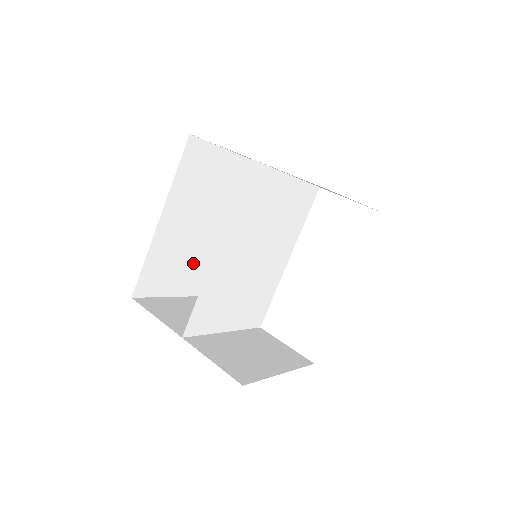
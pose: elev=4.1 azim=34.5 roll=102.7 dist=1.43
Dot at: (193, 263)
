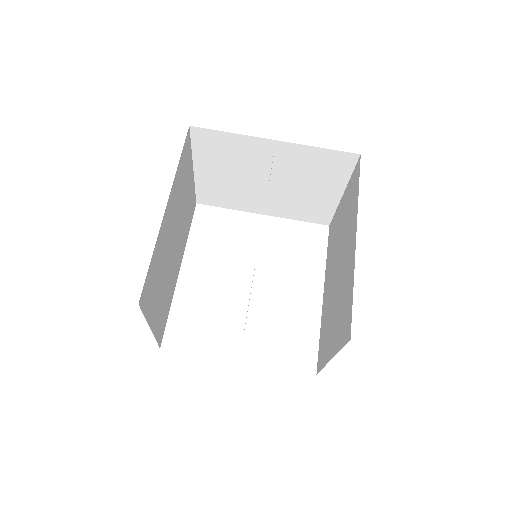
Dot at: (163, 287)
